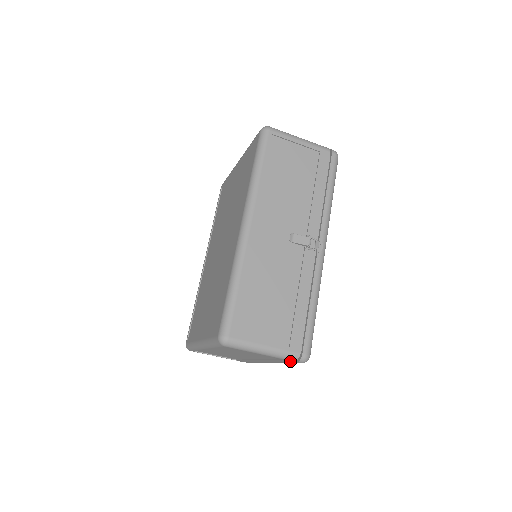
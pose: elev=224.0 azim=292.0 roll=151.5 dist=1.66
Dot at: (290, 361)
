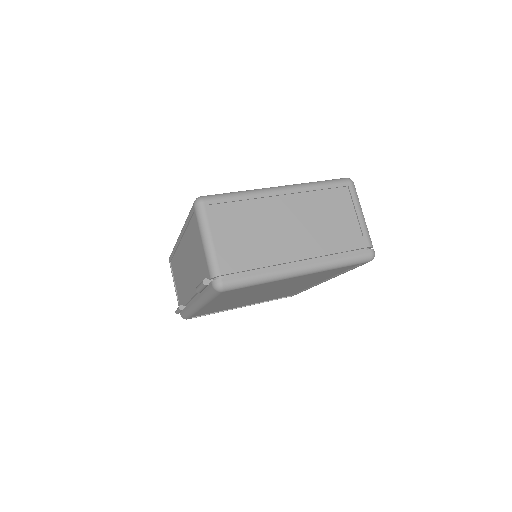
Dot at: (364, 245)
